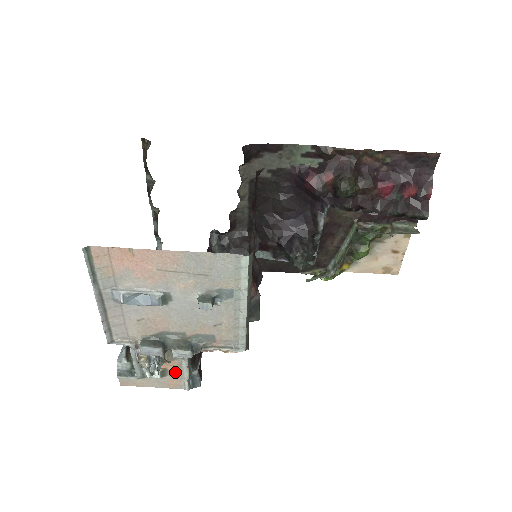
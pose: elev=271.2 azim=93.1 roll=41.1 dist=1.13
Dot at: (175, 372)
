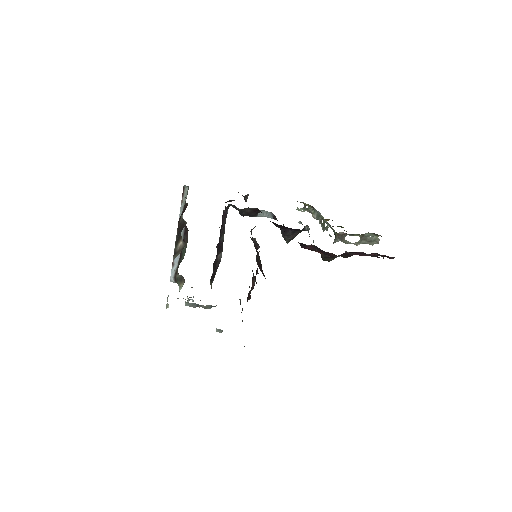
Dot at: occluded
